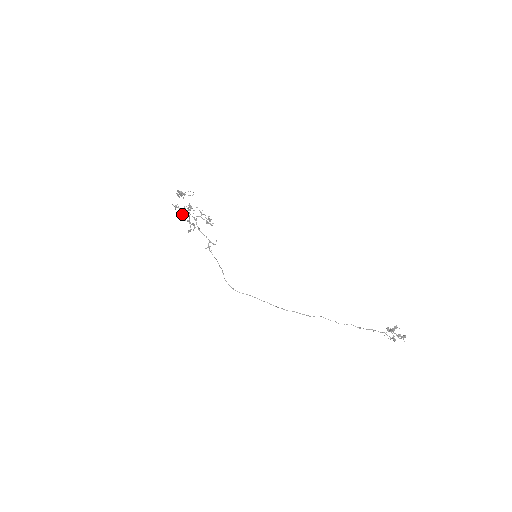
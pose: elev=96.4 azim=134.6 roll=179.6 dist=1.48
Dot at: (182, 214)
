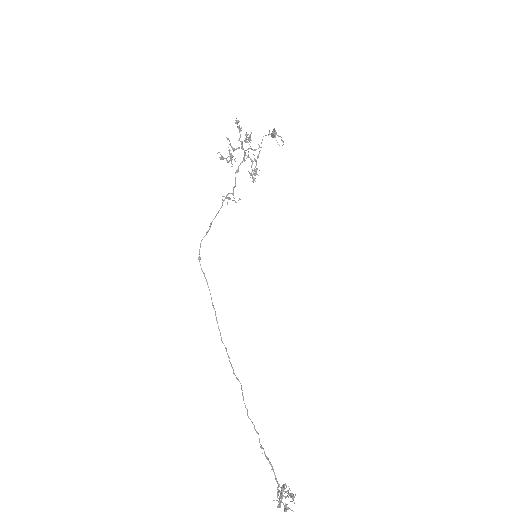
Dot at: occluded
